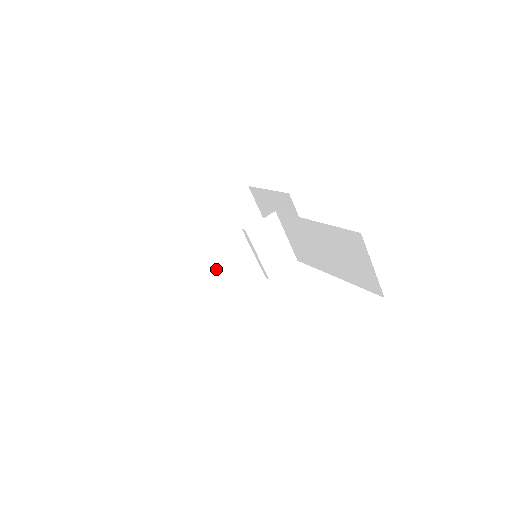
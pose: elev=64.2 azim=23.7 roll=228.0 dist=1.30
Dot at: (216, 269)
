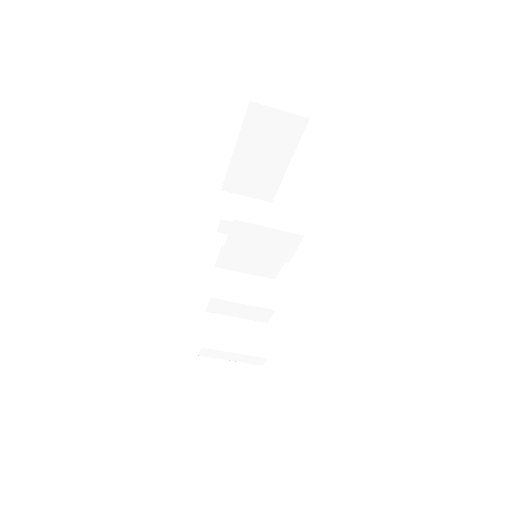
Dot at: (216, 306)
